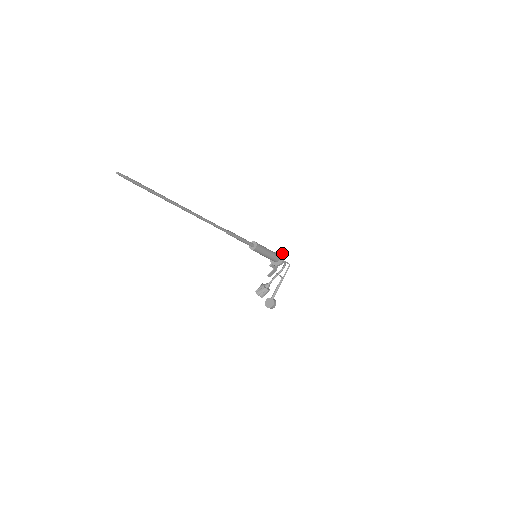
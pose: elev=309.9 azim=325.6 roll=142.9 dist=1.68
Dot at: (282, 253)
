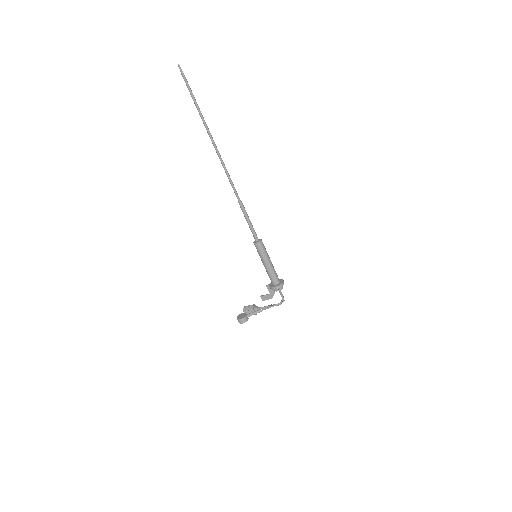
Dot at: occluded
